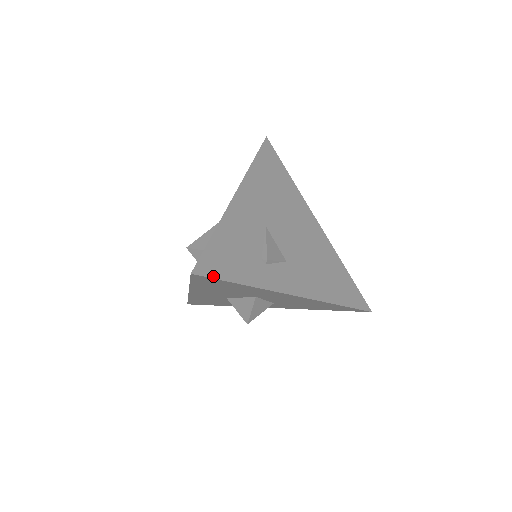
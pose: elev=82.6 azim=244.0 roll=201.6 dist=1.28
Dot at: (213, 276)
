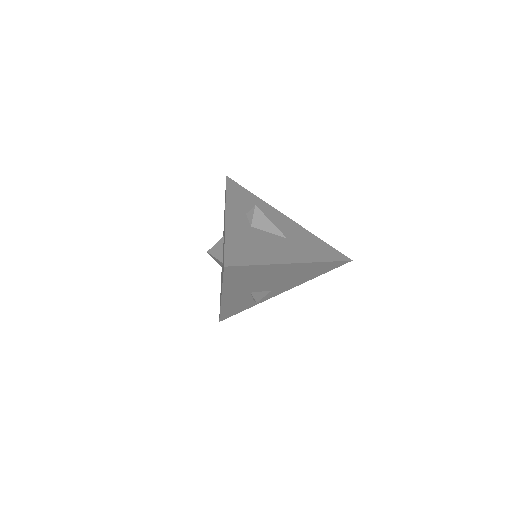
Dot at: occluded
